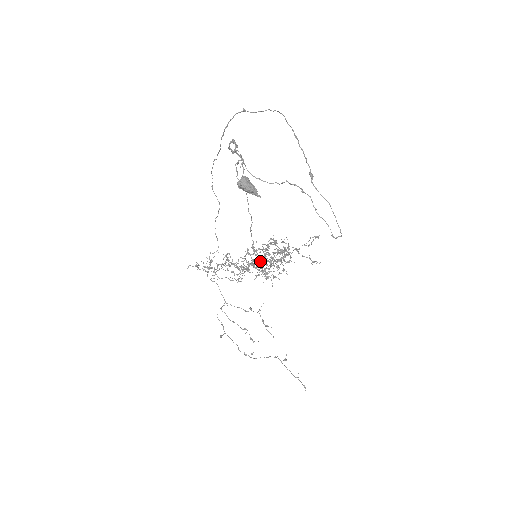
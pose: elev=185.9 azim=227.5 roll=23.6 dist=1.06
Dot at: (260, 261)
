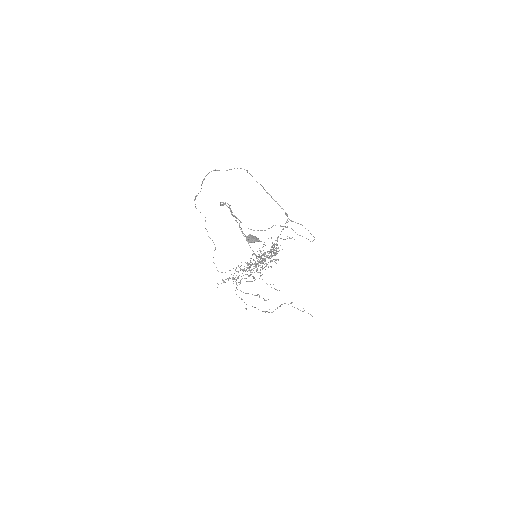
Dot at: (260, 258)
